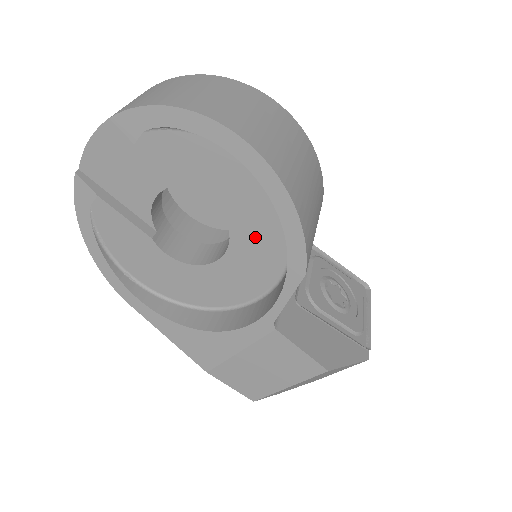
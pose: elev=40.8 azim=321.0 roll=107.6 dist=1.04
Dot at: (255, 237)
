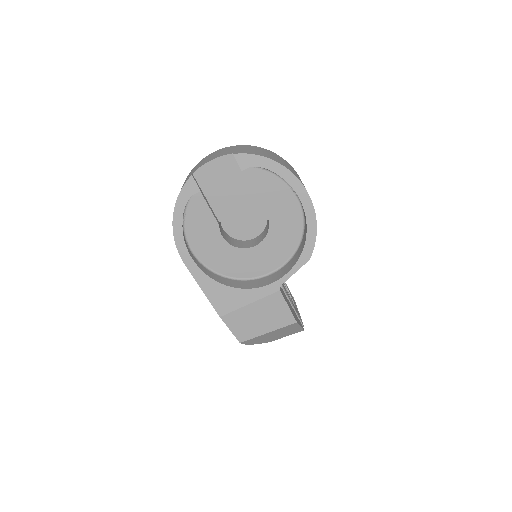
Dot at: (281, 238)
